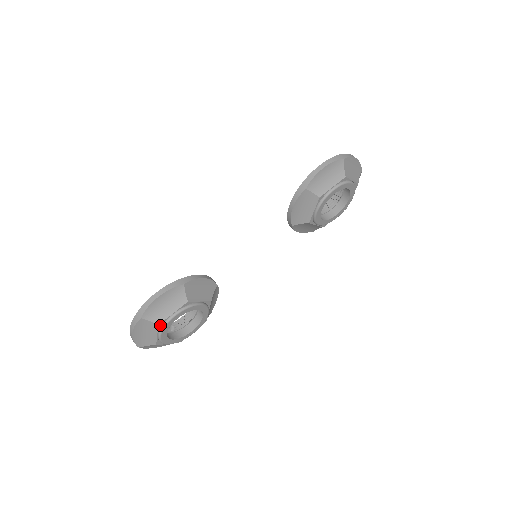
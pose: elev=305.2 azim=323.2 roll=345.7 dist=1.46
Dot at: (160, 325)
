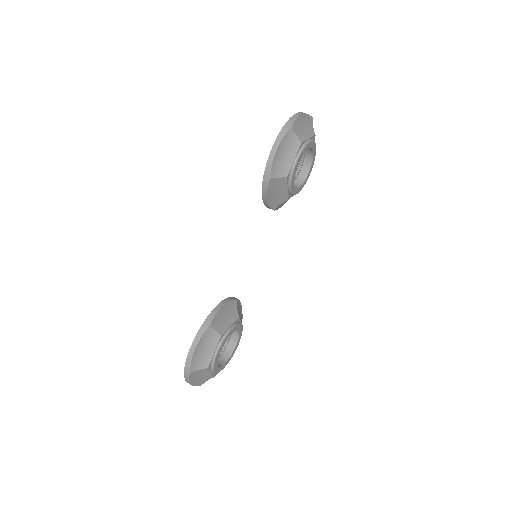
Dot at: (209, 366)
